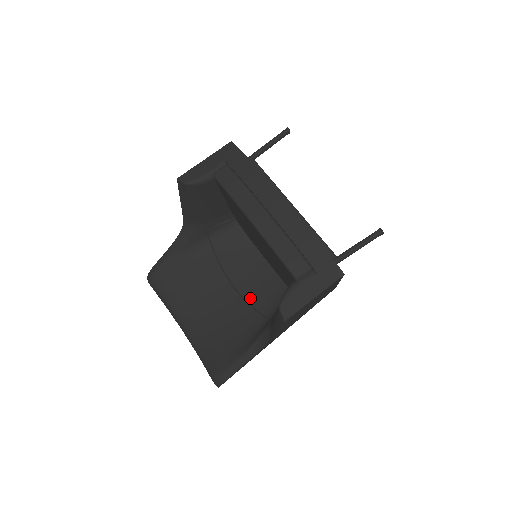
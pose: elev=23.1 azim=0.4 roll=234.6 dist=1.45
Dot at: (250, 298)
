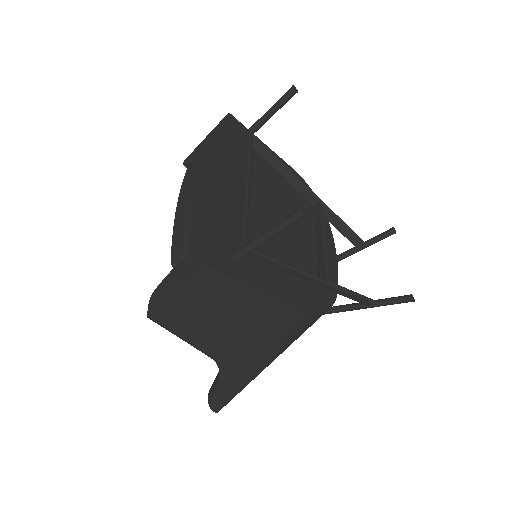
Dot at: occluded
